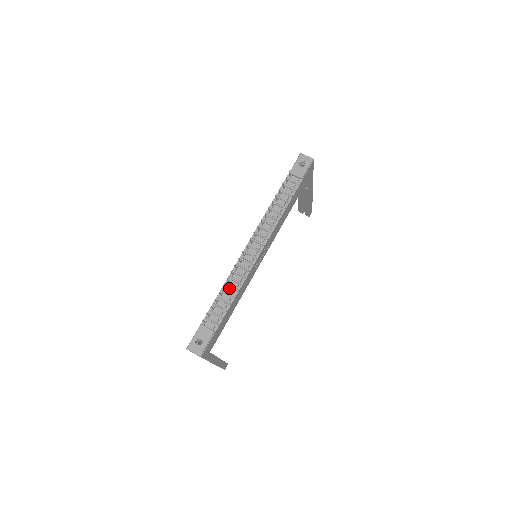
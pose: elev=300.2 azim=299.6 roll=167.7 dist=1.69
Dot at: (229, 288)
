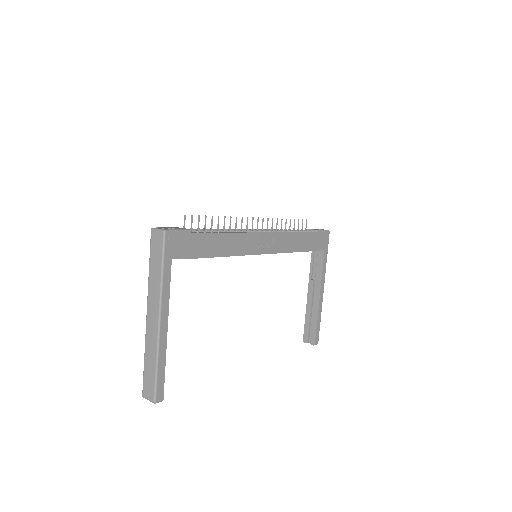
Dot at: occluded
